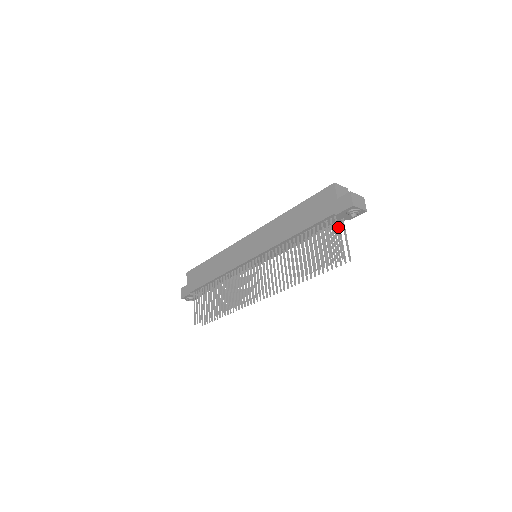
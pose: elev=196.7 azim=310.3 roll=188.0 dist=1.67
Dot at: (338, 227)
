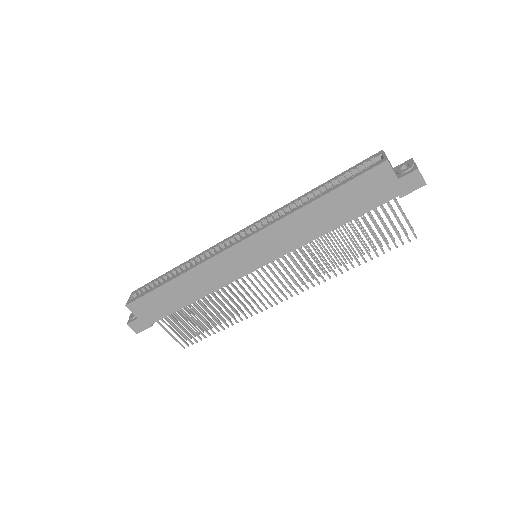
Dot at: occluded
